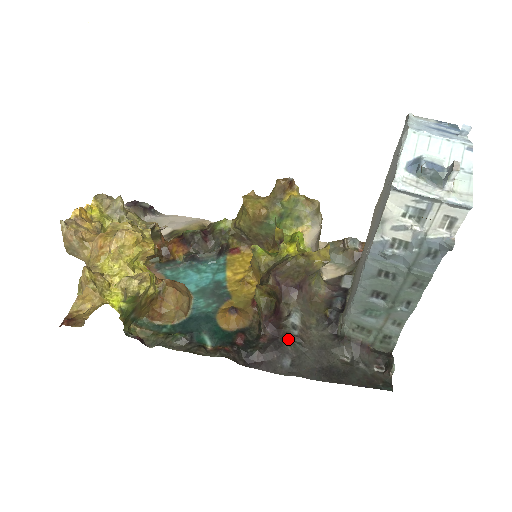
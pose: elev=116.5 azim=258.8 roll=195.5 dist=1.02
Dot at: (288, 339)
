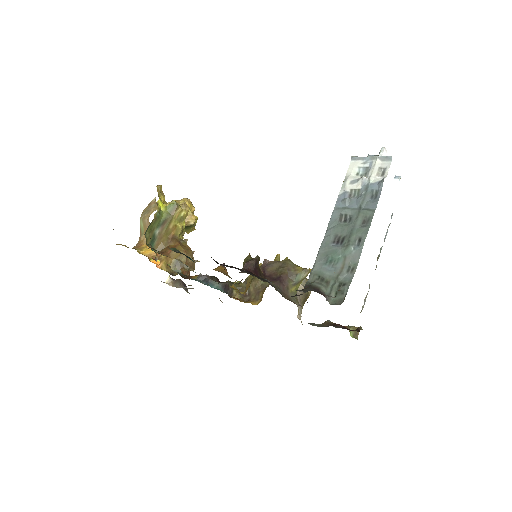
Dot at: (258, 277)
